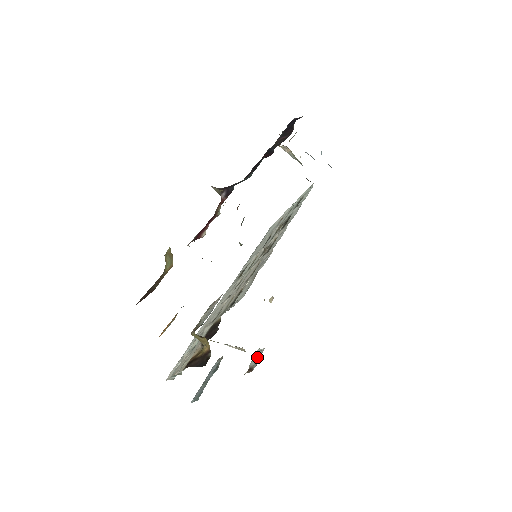
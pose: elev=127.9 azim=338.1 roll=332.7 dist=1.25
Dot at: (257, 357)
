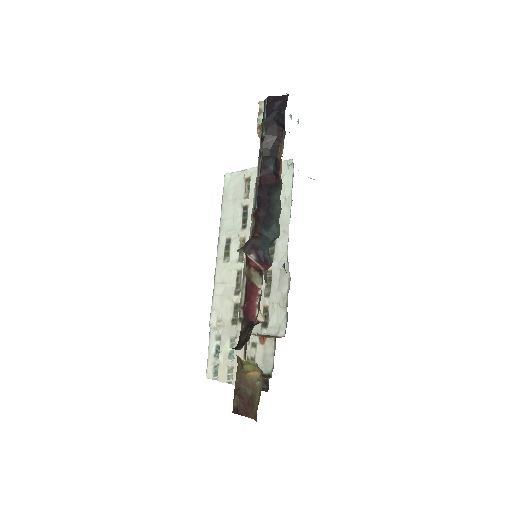
Dot at: occluded
